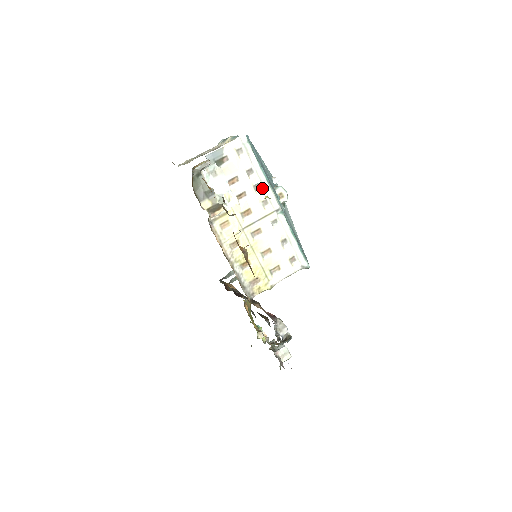
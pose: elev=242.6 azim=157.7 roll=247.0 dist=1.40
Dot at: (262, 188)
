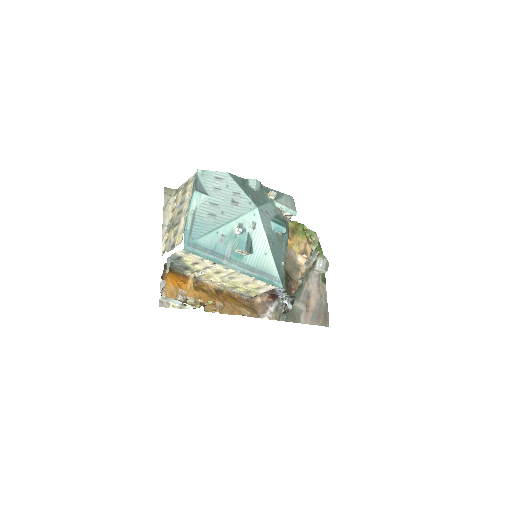
Dot at: (218, 264)
